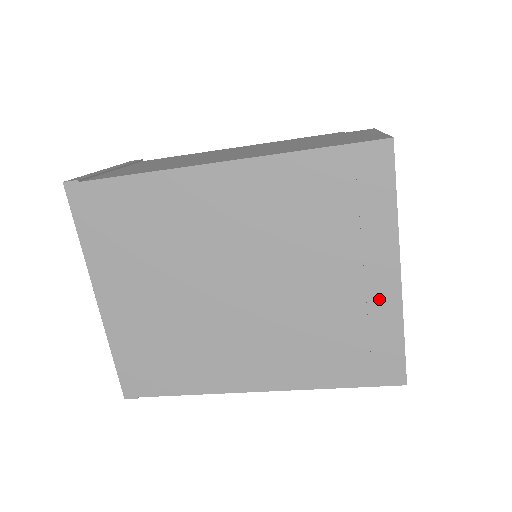
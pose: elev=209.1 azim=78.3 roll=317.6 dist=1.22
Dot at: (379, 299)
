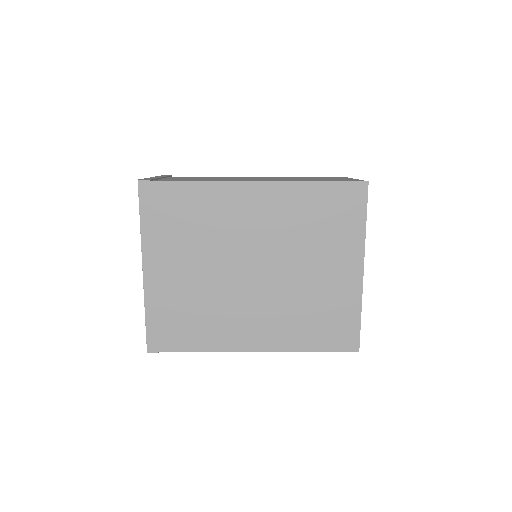
Dot at: (348, 288)
